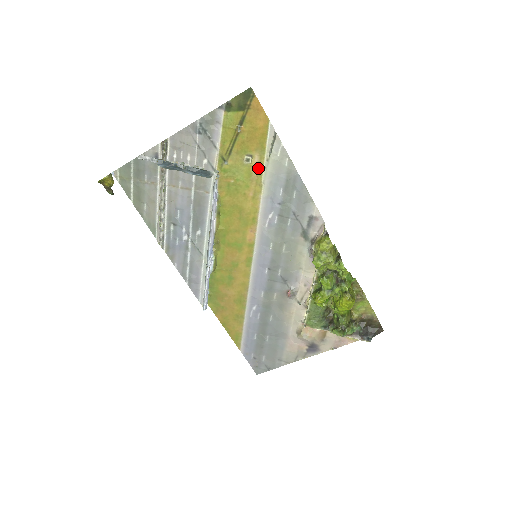
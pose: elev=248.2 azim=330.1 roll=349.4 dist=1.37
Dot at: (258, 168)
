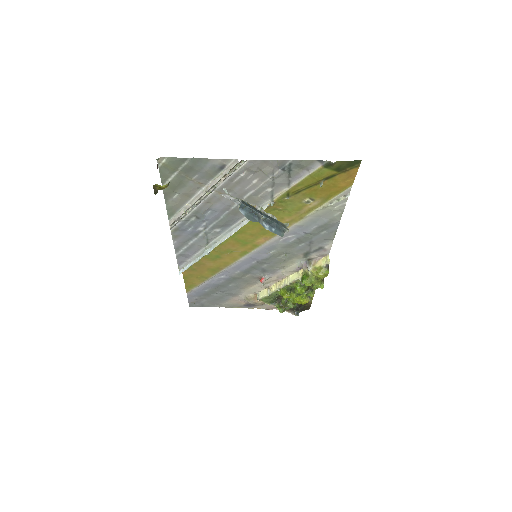
Dot at: (311, 208)
